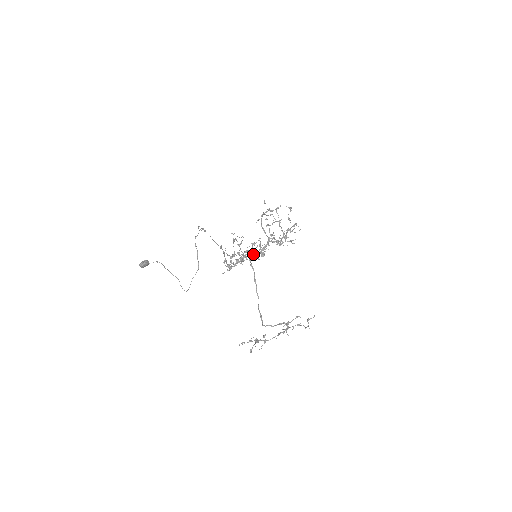
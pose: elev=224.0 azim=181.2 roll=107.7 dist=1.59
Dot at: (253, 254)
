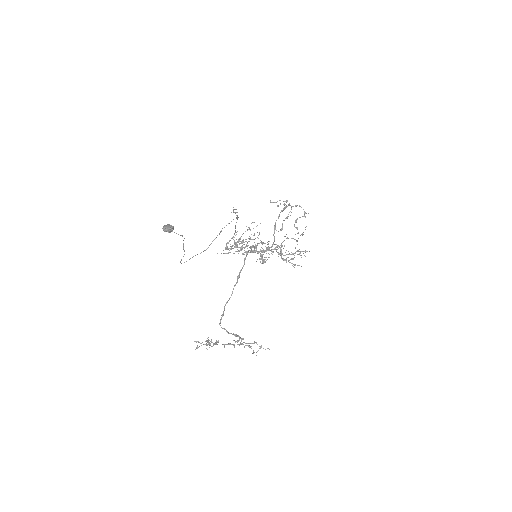
Dot at: (254, 251)
